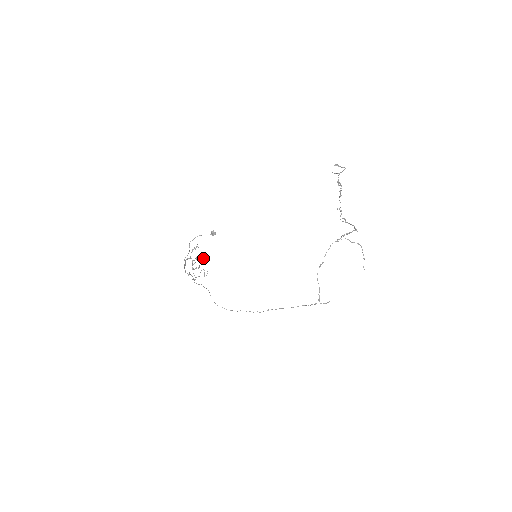
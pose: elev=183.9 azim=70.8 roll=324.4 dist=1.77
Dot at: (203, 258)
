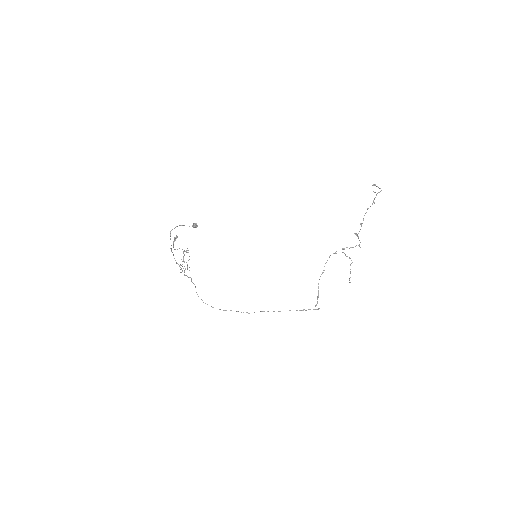
Dot at: occluded
